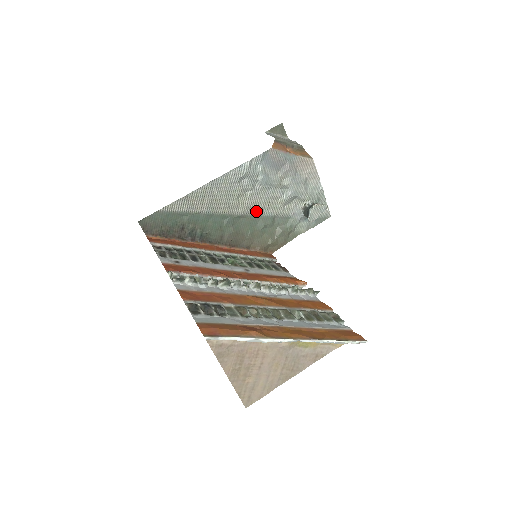
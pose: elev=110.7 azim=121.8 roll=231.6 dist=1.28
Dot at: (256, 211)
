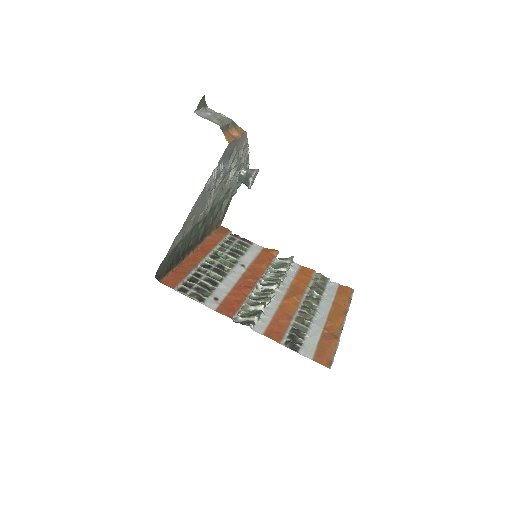
Dot at: (215, 201)
